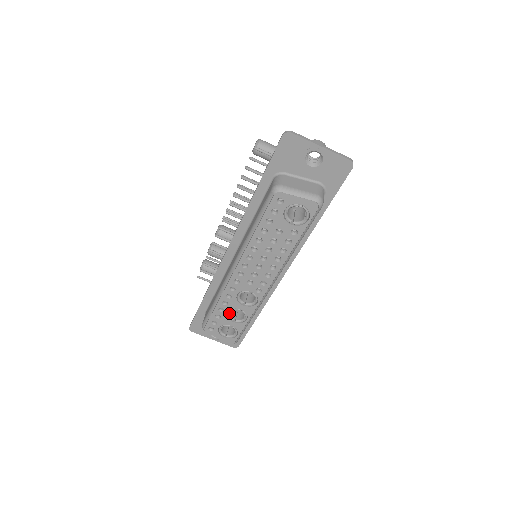
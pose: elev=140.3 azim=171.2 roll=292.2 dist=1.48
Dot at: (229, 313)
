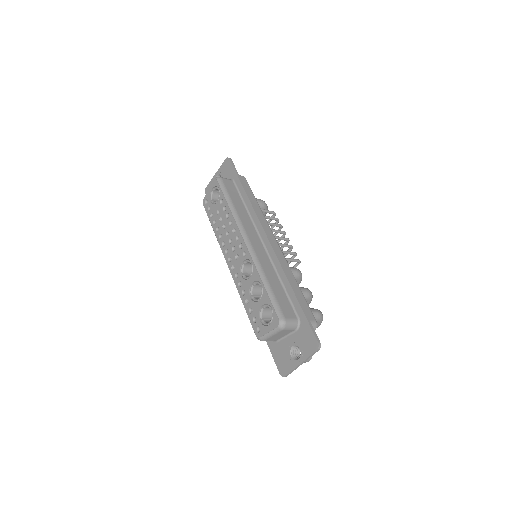
Dot at: (252, 297)
